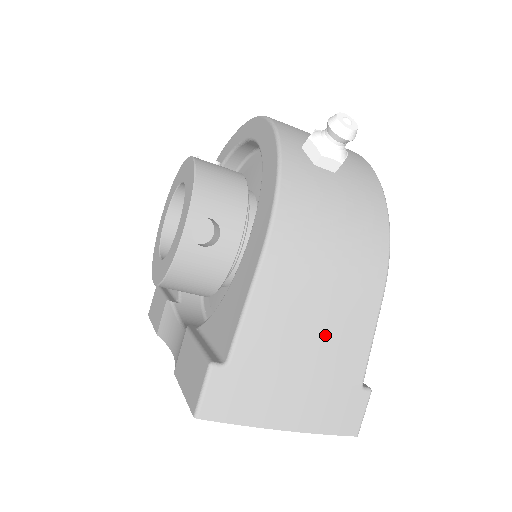
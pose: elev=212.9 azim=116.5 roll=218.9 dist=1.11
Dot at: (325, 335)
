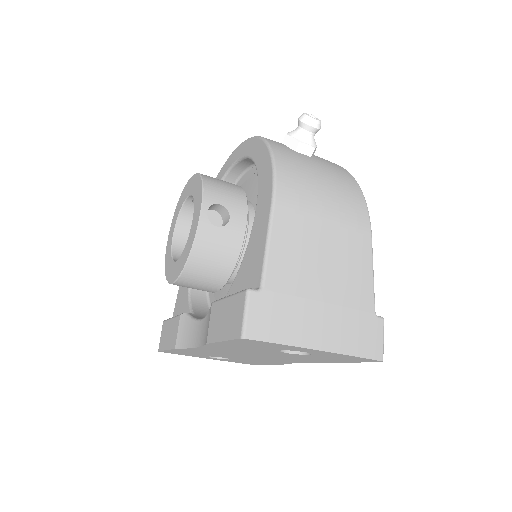
Dot at: (335, 266)
